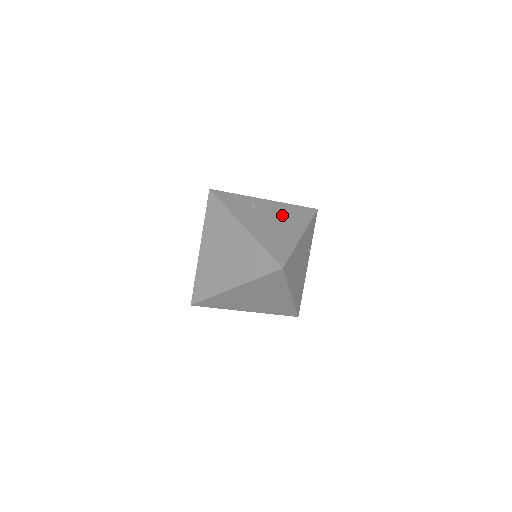
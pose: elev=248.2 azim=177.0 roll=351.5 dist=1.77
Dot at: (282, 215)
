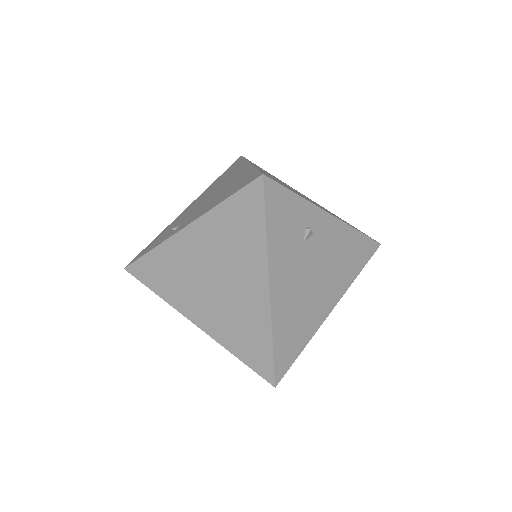
Dot at: (333, 260)
